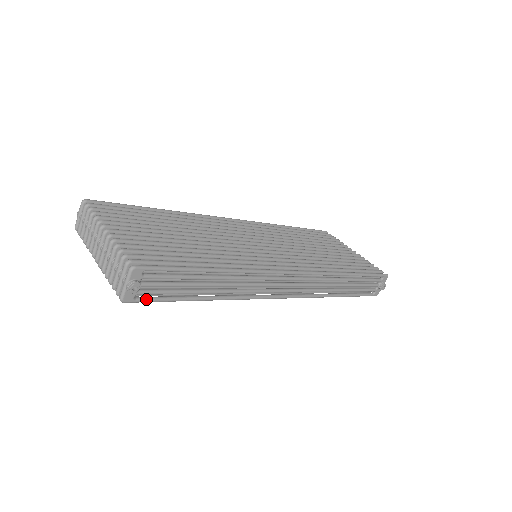
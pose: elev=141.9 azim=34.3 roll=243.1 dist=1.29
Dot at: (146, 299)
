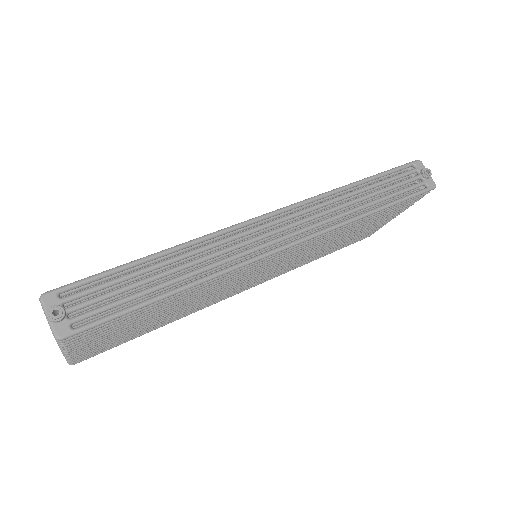
Dot at: (89, 323)
